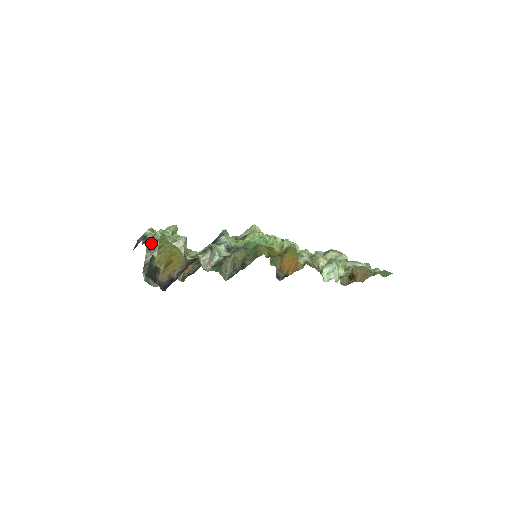
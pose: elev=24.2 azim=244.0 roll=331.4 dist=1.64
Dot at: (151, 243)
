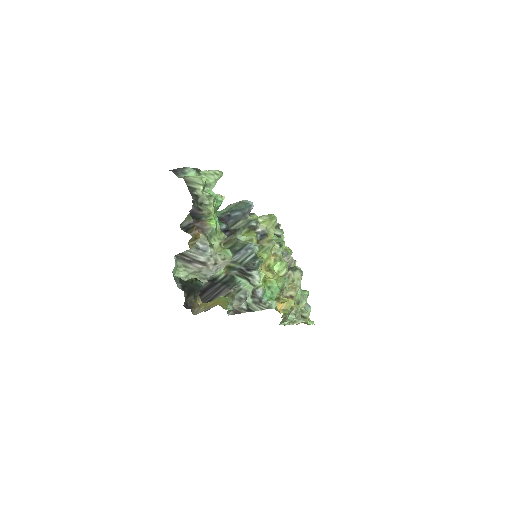
Dot at: (204, 242)
